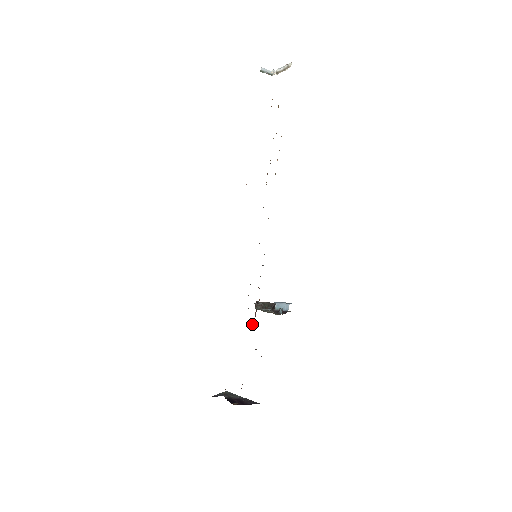
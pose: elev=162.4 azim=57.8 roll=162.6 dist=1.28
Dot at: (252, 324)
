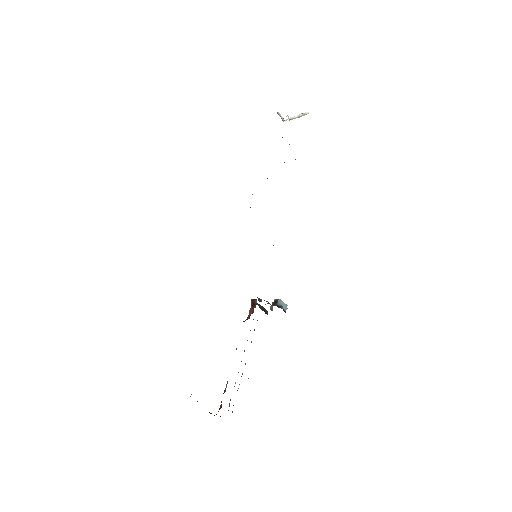
Dot at: occluded
